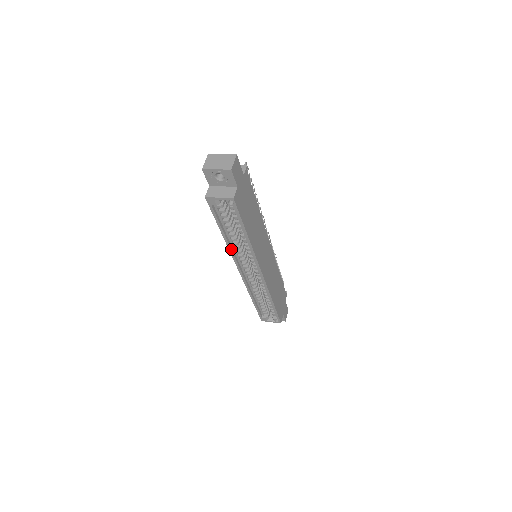
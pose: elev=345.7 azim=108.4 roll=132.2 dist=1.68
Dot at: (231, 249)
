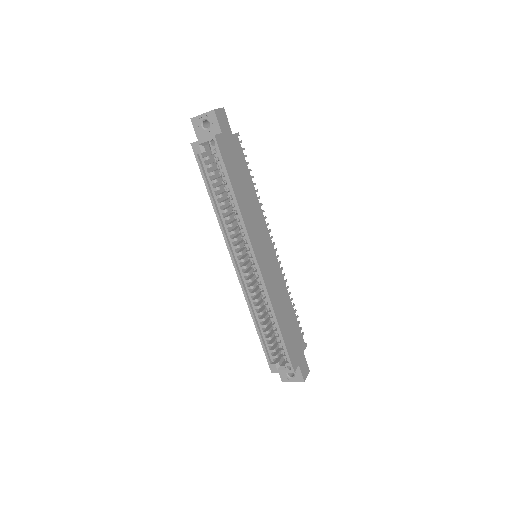
Dot at: (222, 225)
